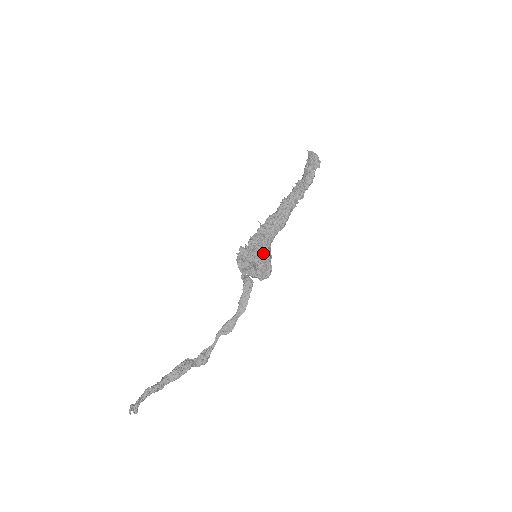
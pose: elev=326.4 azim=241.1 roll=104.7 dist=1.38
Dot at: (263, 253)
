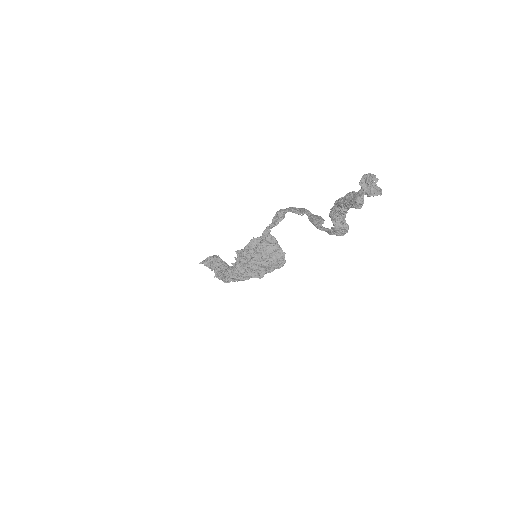
Dot at: occluded
